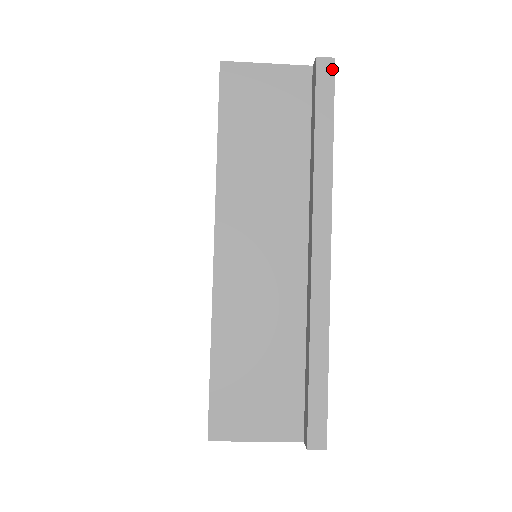
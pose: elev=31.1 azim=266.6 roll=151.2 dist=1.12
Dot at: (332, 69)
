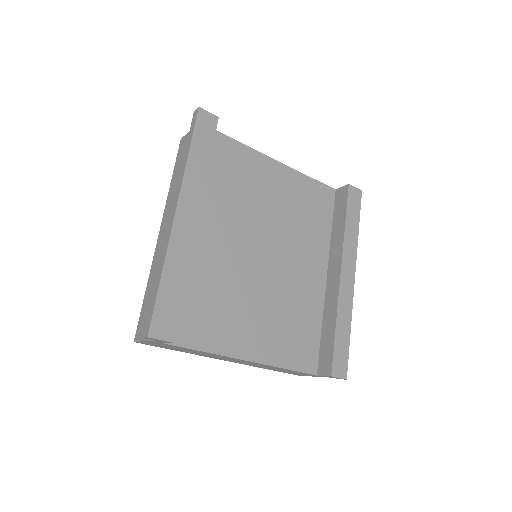
Dot at: (197, 113)
